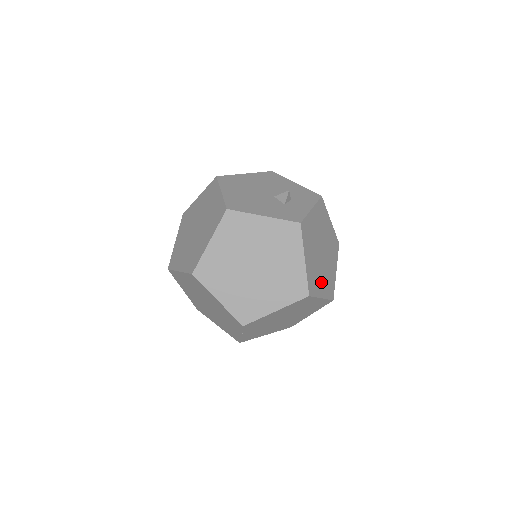
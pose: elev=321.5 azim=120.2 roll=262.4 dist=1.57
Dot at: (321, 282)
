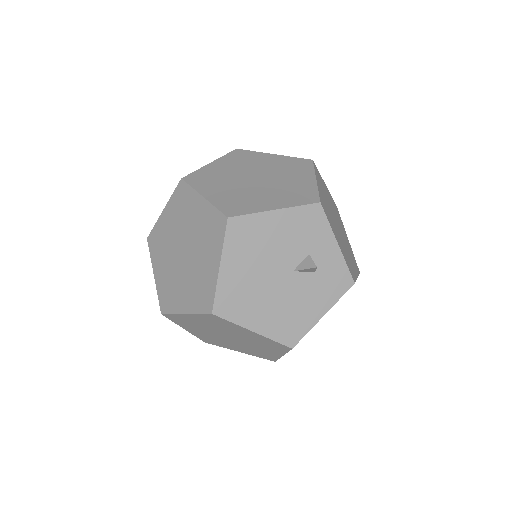
Dot at: (345, 236)
